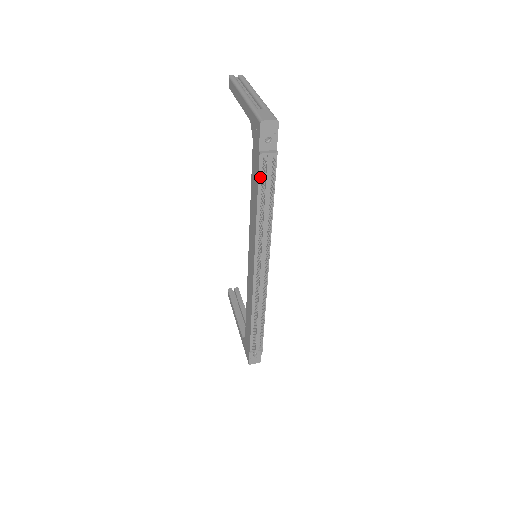
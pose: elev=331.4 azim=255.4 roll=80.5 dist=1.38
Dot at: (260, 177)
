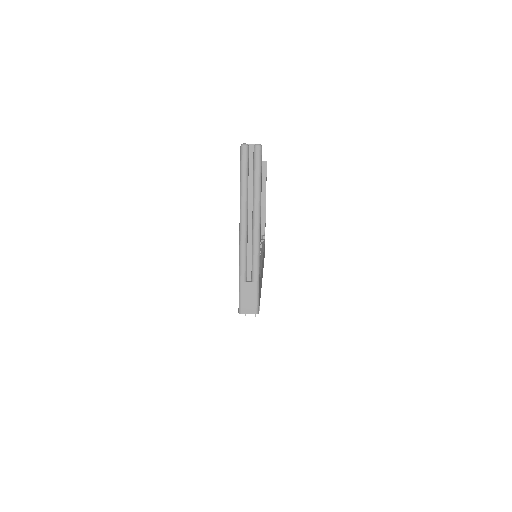
Dot at: occluded
